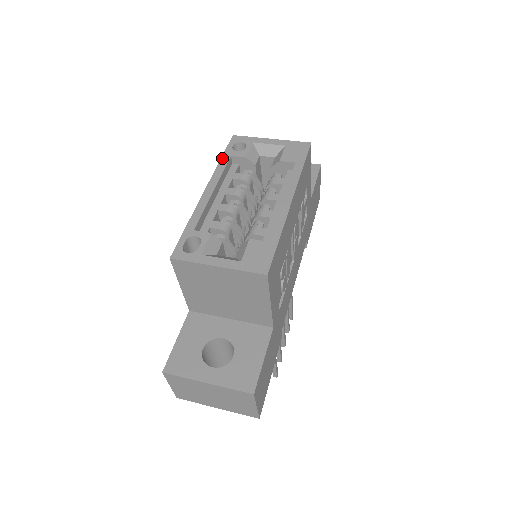
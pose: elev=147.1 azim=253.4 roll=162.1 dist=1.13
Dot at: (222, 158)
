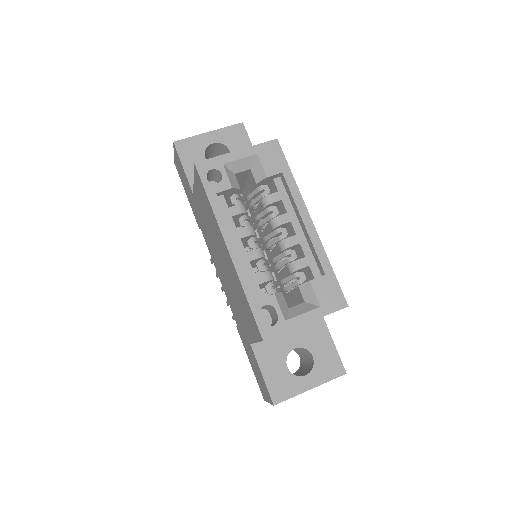
Dot at: (210, 201)
